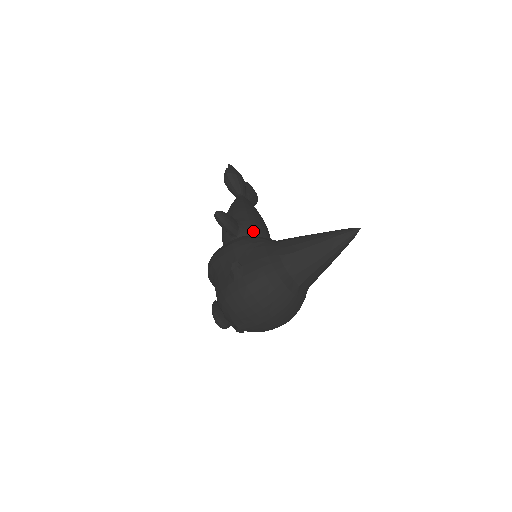
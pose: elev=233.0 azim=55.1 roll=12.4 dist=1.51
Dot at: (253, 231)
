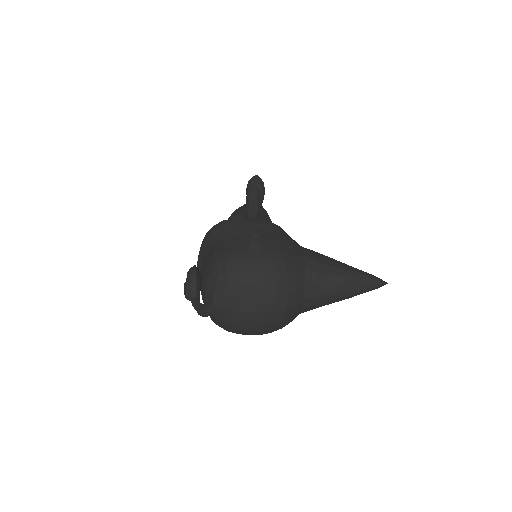
Dot at: occluded
